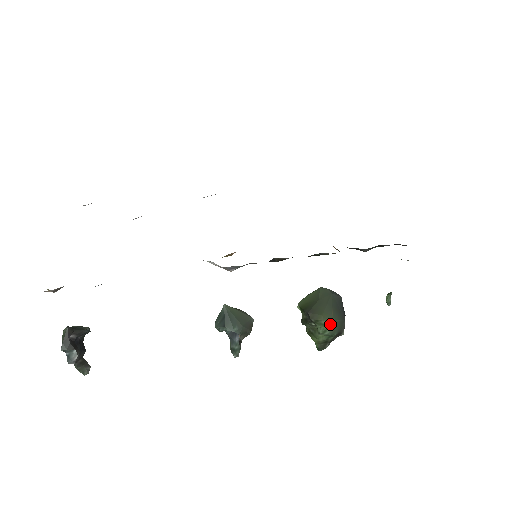
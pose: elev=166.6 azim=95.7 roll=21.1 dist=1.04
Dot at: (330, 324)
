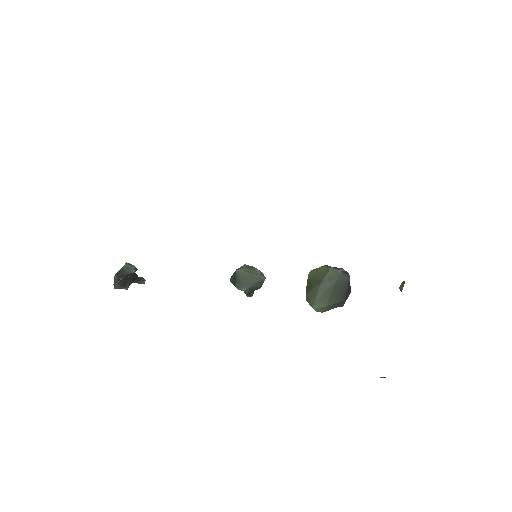
Dot at: (322, 309)
